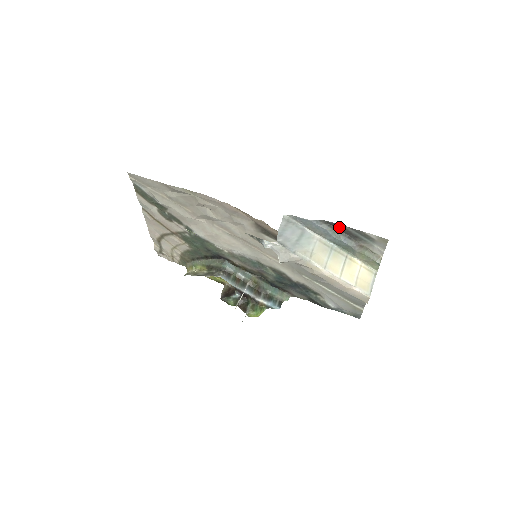
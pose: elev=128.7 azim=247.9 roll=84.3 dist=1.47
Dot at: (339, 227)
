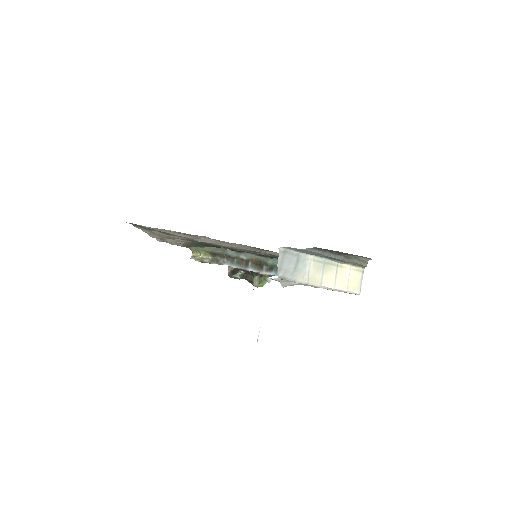
Dot at: (329, 250)
